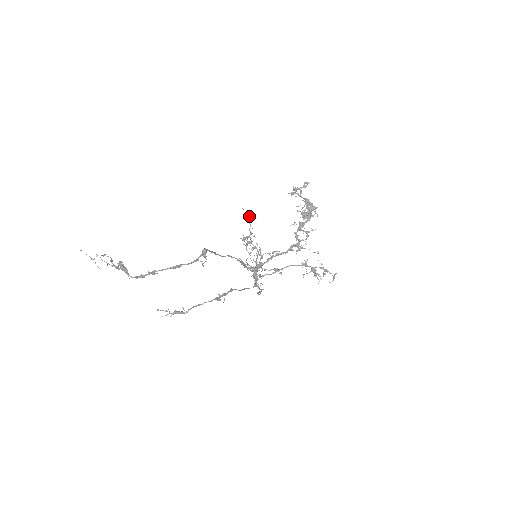
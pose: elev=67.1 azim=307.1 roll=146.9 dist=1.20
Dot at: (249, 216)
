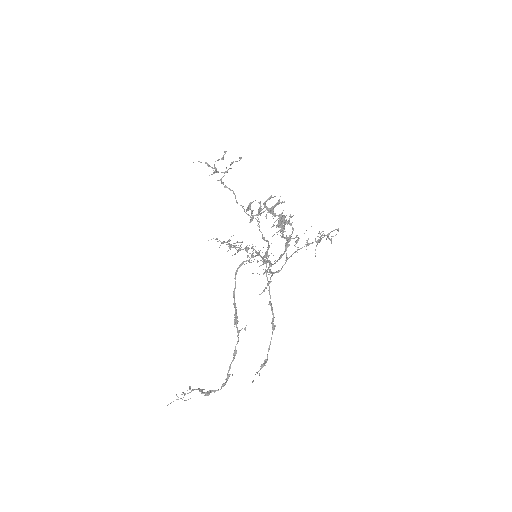
Dot at: (222, 243)
